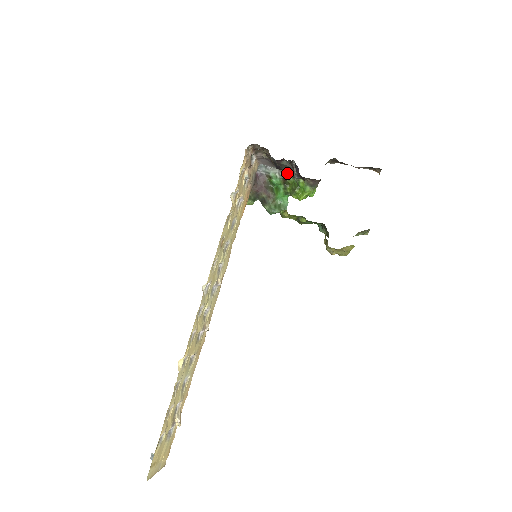
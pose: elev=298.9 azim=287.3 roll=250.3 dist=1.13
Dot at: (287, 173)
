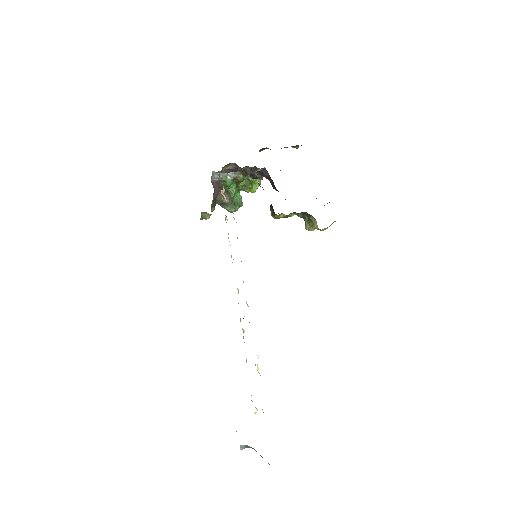
Dot at: (237, 173)
